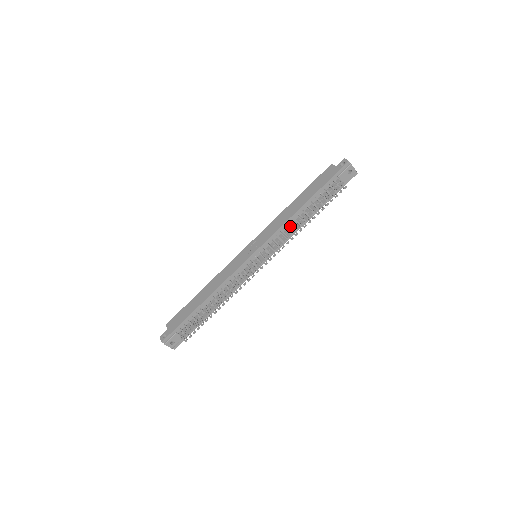
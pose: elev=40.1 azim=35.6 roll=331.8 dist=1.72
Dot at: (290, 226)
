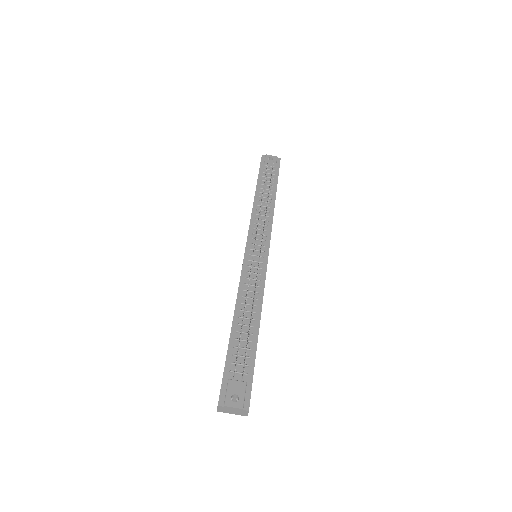
Dot at: (259, 211)
